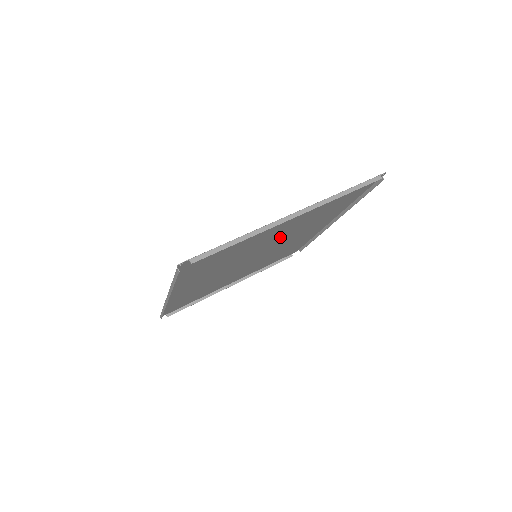
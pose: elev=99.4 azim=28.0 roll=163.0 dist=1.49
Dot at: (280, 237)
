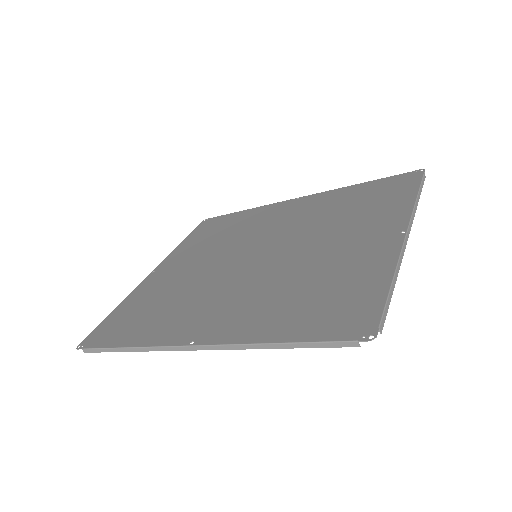
Dot at: (308, 237)
